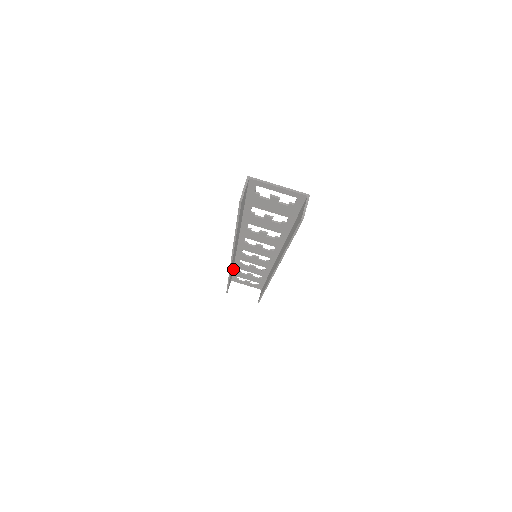
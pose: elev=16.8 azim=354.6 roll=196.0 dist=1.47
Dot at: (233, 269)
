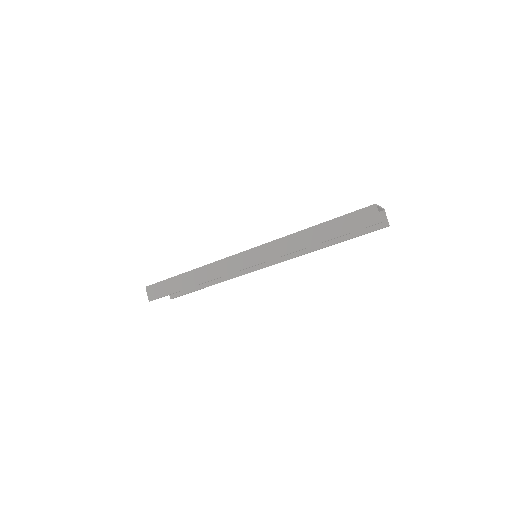
Dot at: (182, 275)
